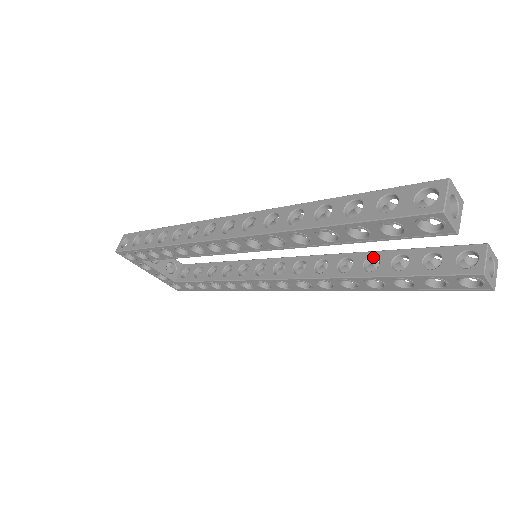
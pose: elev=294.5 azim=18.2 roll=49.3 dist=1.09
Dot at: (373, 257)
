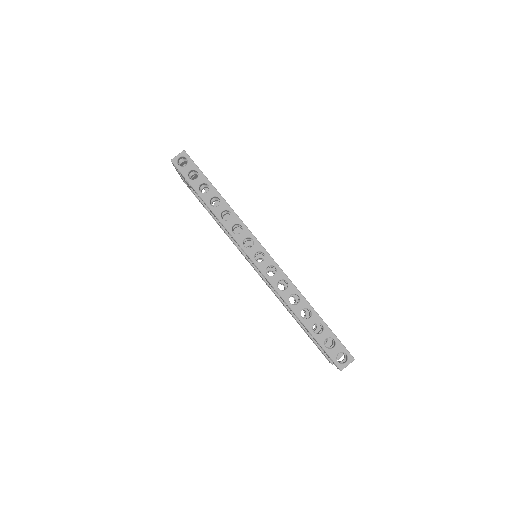
Dot at: (305, 310)
